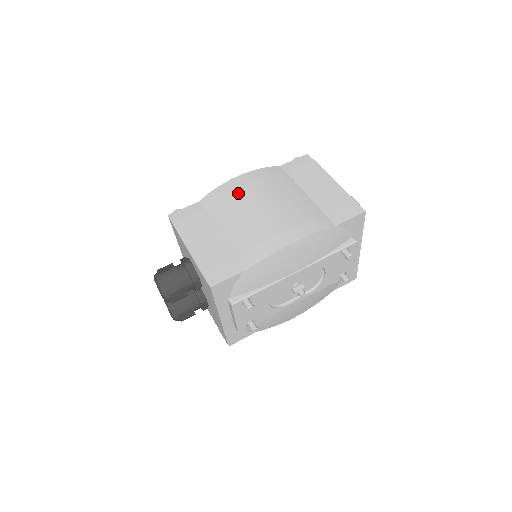
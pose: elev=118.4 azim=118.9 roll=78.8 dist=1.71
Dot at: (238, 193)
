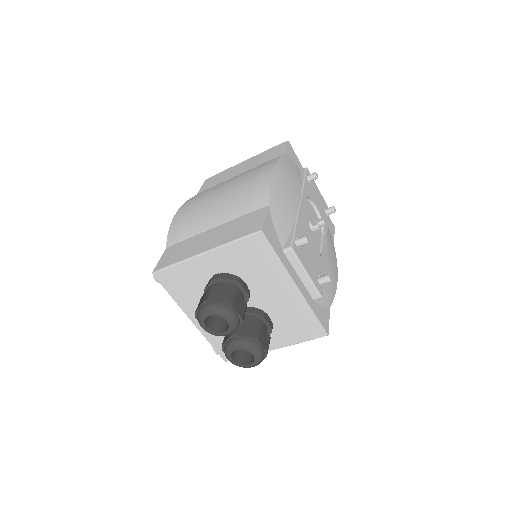
Dot at: (191, 211)
